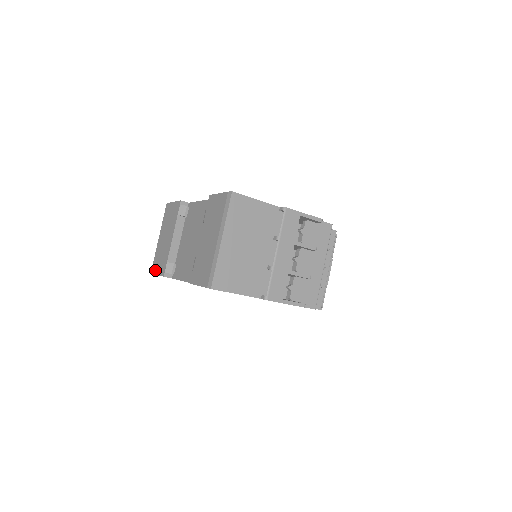
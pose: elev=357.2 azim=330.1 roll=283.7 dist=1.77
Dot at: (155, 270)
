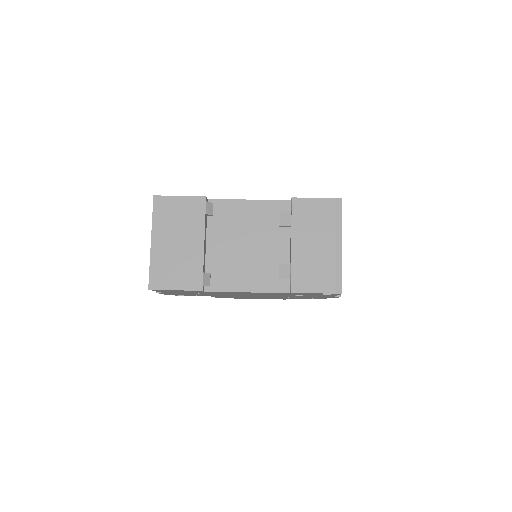
Dot at: (165, 284)
